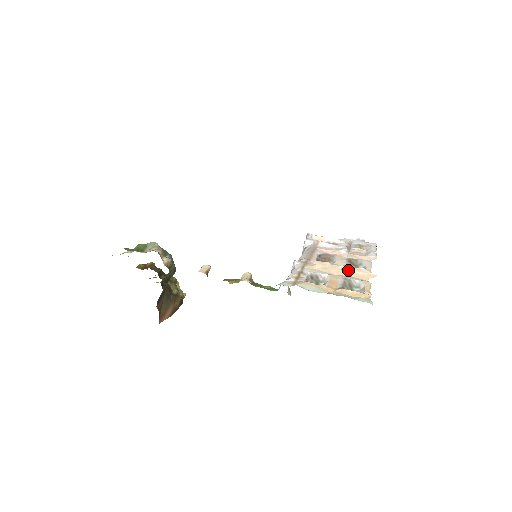
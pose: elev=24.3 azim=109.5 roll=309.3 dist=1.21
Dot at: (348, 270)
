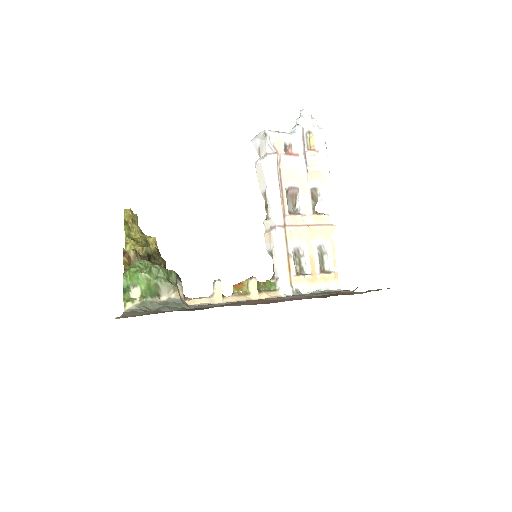
Dot at: (317, 227)
